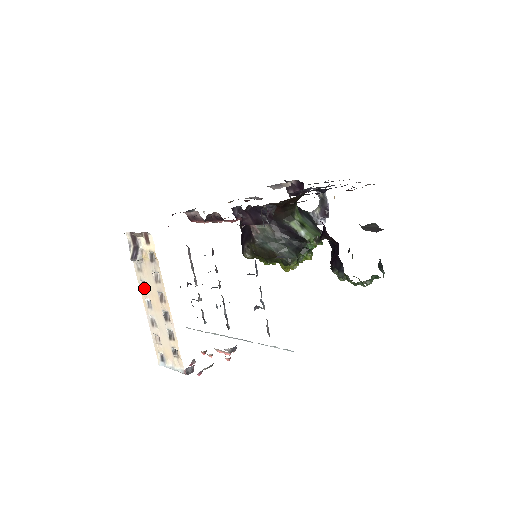
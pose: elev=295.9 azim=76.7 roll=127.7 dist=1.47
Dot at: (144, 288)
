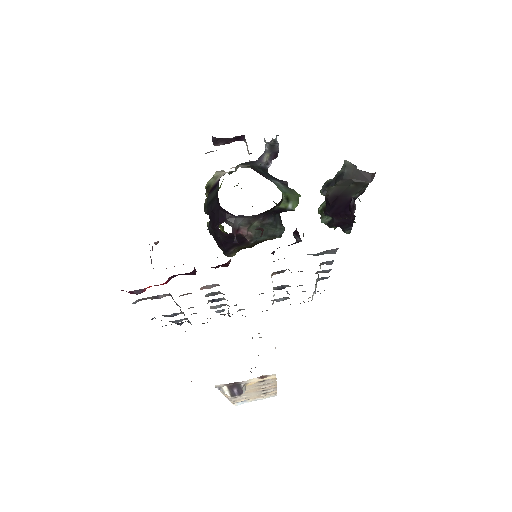
Dot at: occluded
